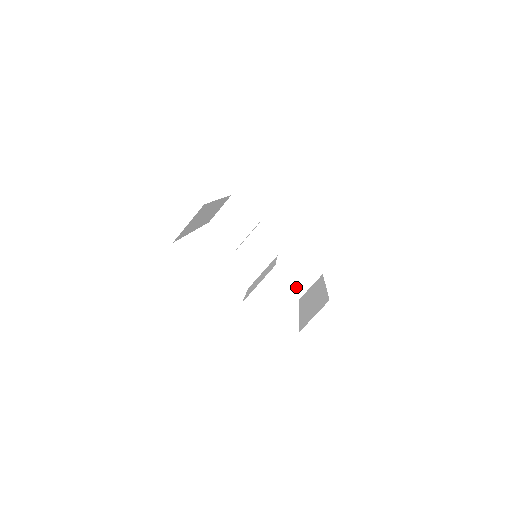
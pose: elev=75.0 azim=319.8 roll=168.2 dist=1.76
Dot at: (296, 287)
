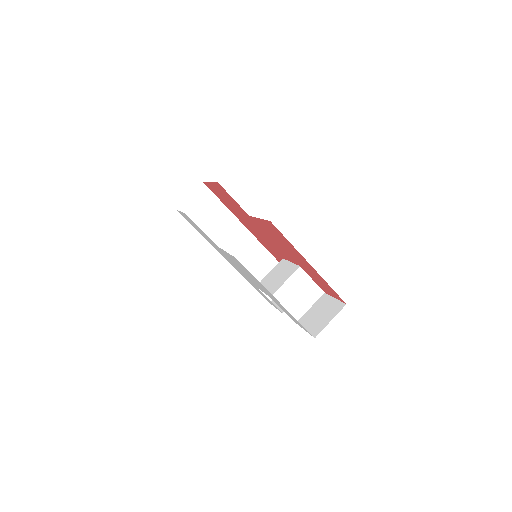
Dot at: (317, 326)
